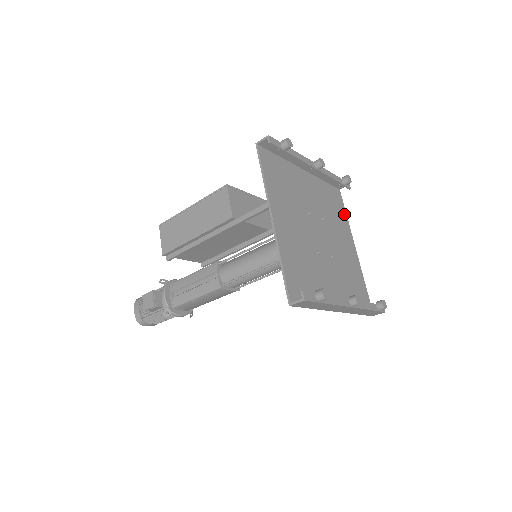
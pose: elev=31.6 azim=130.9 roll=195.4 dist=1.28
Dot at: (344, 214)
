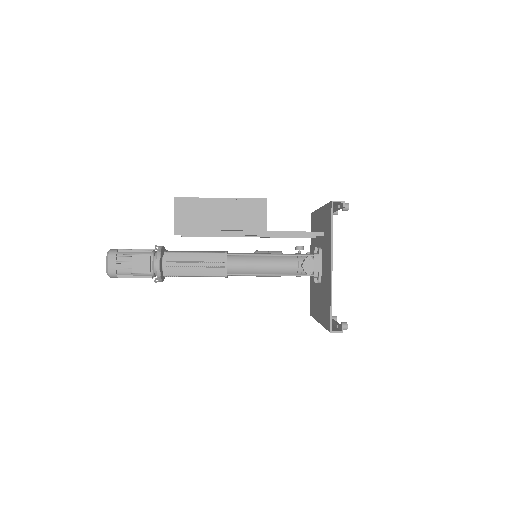
Dot at: occluded
